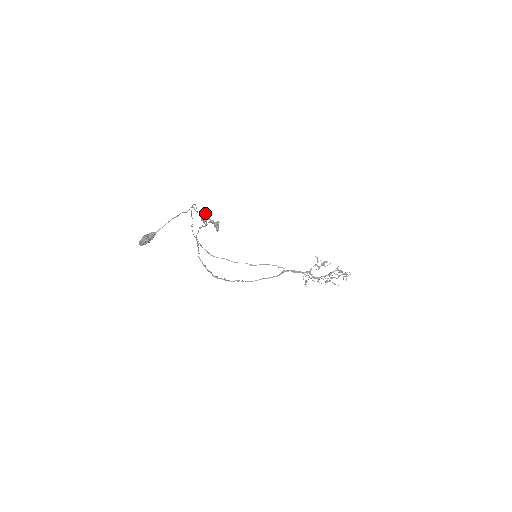
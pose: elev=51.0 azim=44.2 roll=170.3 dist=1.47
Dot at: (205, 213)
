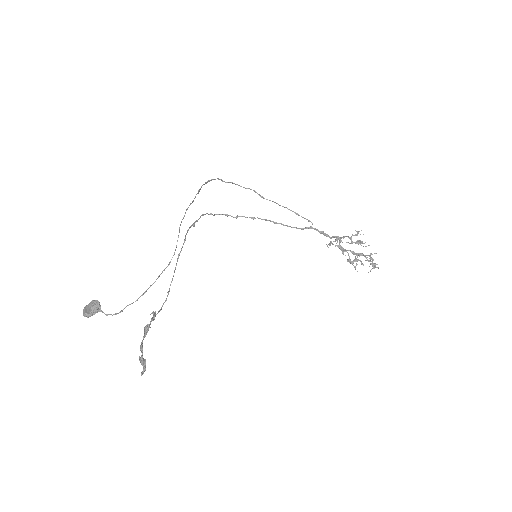
Dot at: (153, 319)
